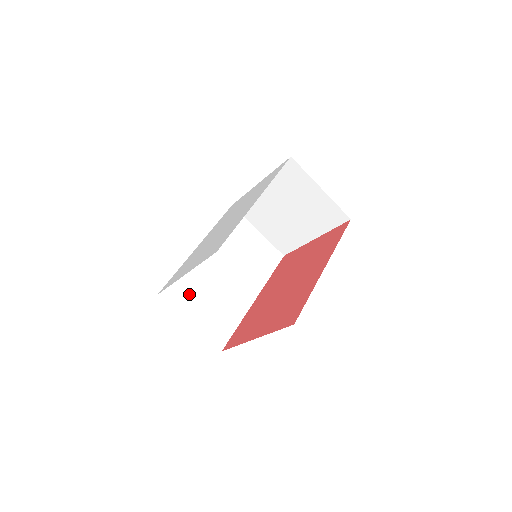
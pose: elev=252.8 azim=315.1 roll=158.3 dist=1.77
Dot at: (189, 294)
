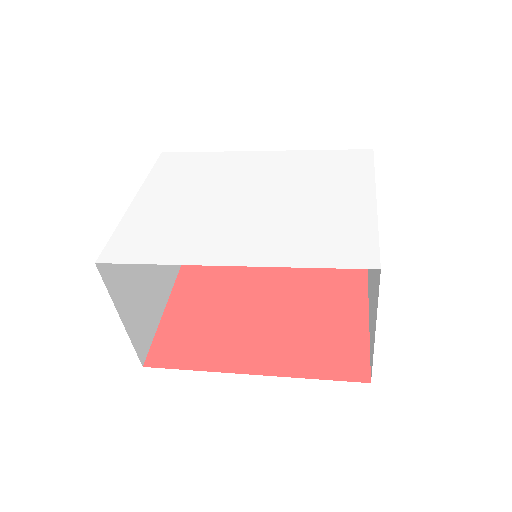
Dot at: occluded
